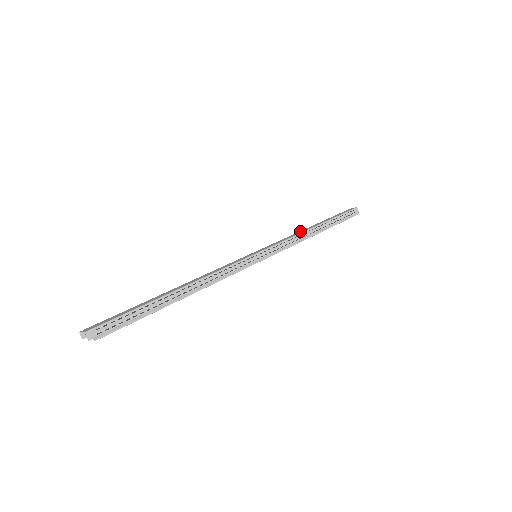
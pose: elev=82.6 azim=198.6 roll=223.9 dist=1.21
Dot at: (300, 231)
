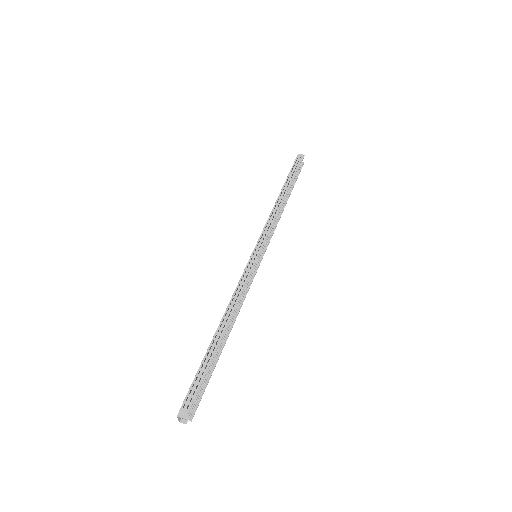
Dot at: occluded
